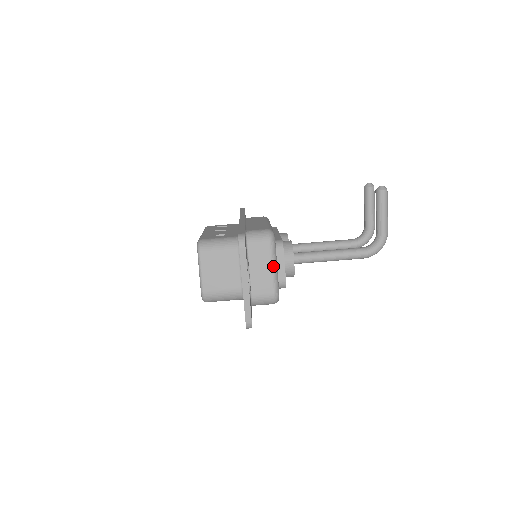
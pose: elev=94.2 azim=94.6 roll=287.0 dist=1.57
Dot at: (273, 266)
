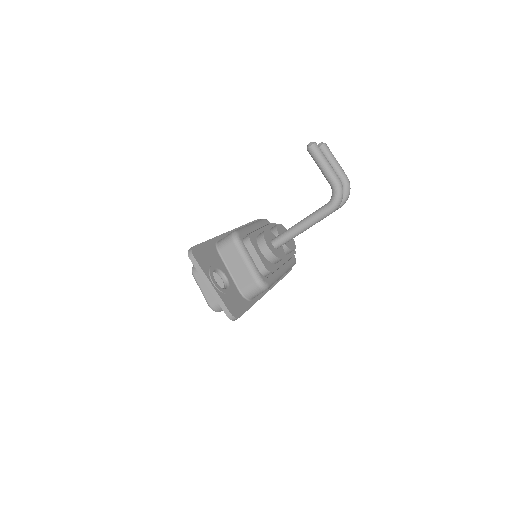
Dot at: (245, 260)
